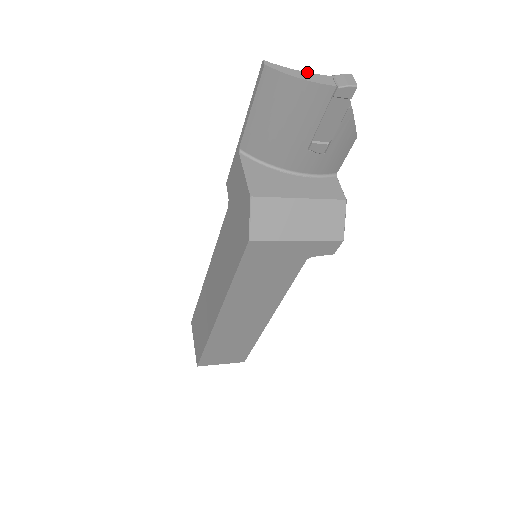
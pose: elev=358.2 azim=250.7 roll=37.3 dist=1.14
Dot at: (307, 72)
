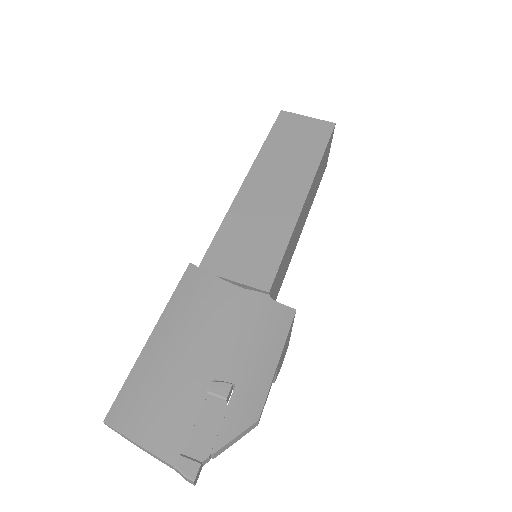
Dot at: (148, 451)
